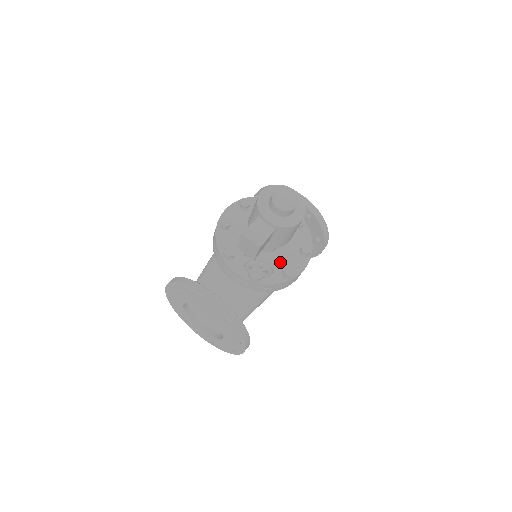
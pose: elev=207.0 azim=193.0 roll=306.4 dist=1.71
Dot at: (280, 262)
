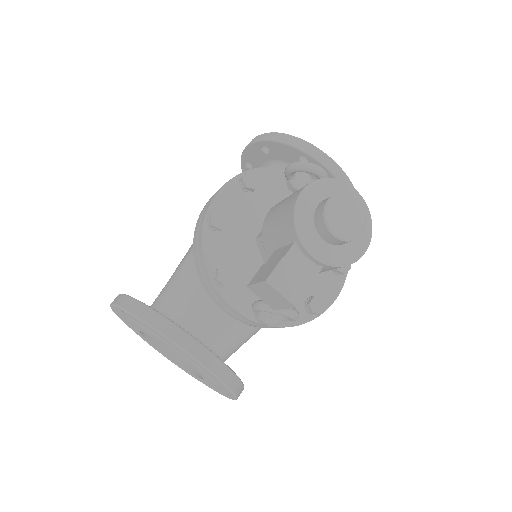
Dot at: occluded
